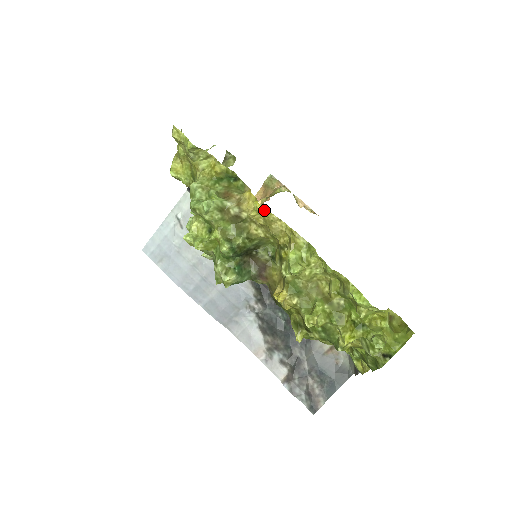
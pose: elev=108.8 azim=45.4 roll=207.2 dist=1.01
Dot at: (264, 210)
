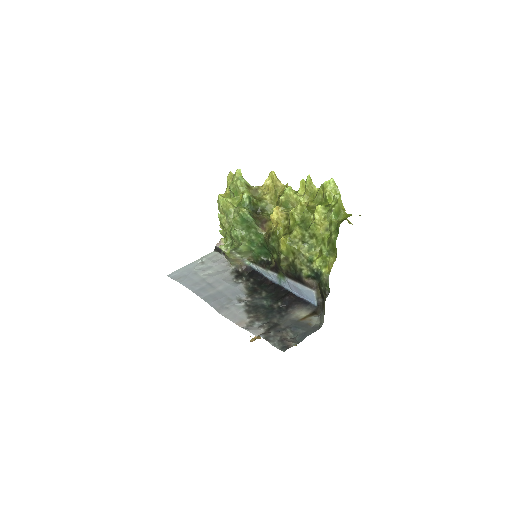
Dot at: (274, 172)
